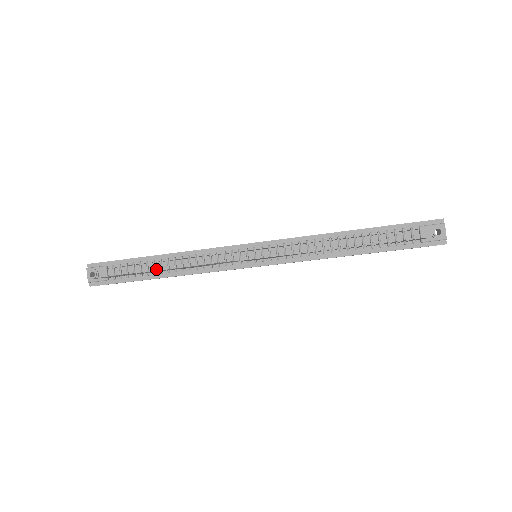
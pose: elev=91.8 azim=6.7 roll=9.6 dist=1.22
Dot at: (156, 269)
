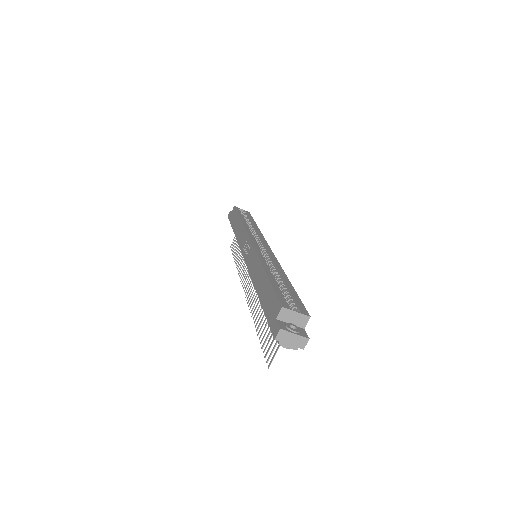
Dot at: occluded
